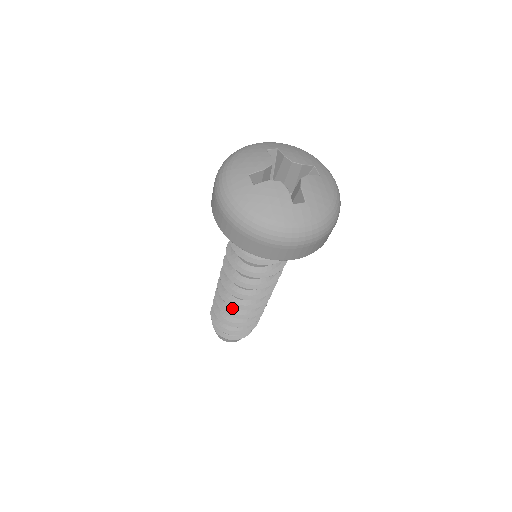
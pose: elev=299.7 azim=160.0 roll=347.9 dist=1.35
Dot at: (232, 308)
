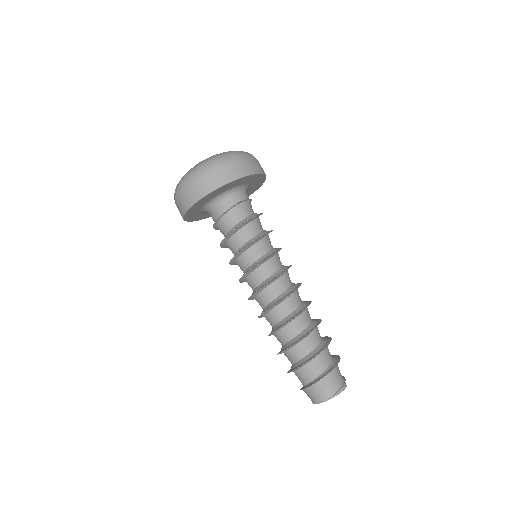
Dot at: (272, 328)
